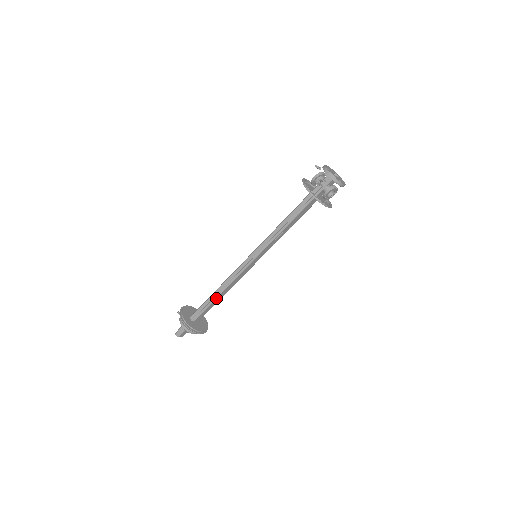
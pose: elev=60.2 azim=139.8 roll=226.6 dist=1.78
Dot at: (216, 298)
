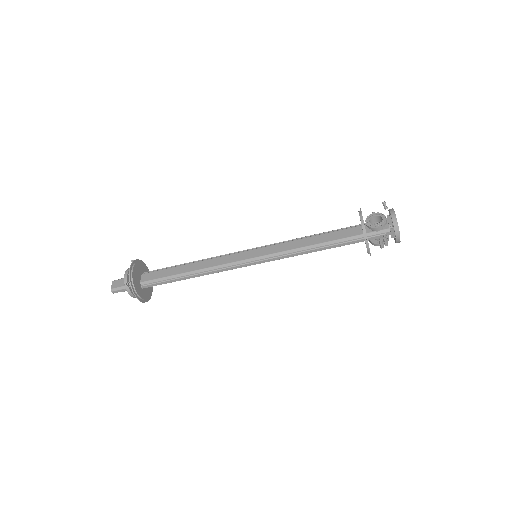
Dot at: (186, 278)
